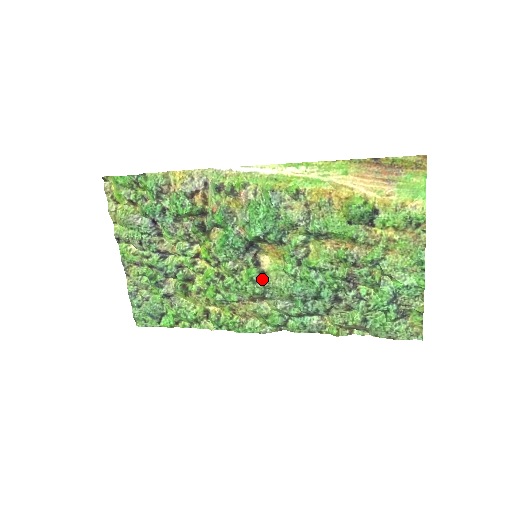
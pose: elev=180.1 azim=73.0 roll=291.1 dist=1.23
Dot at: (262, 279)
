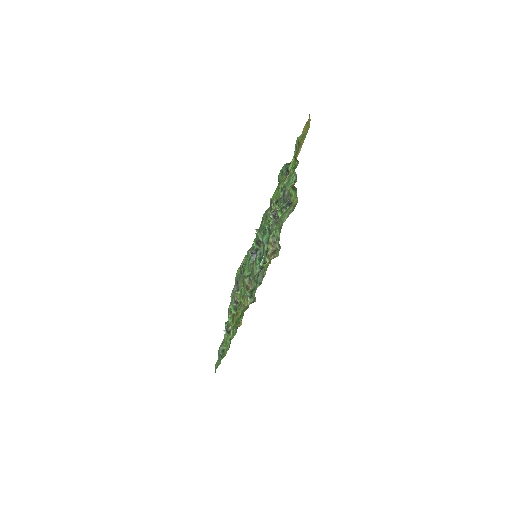
Dot at: occluded
